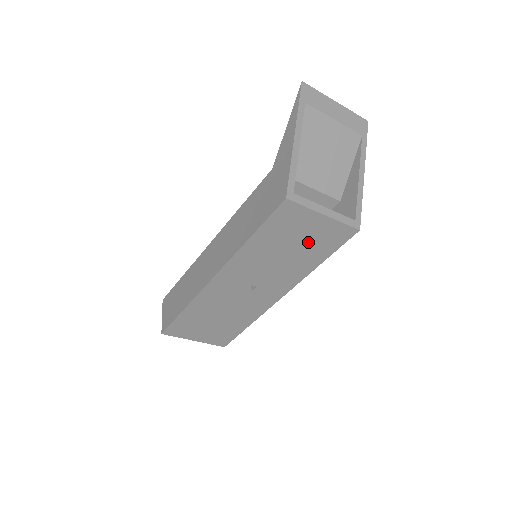
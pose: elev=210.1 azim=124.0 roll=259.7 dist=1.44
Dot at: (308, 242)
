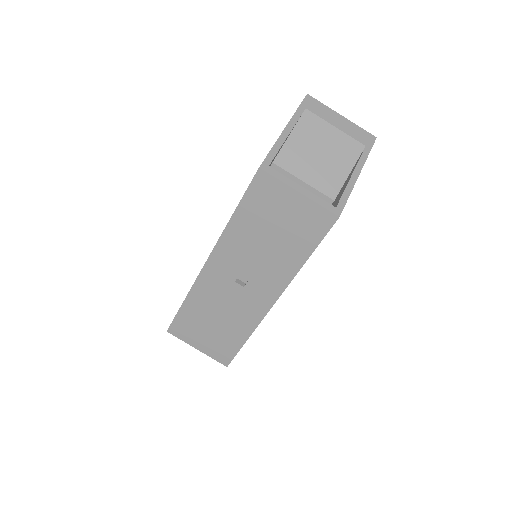
Dot at: (289, 227)
